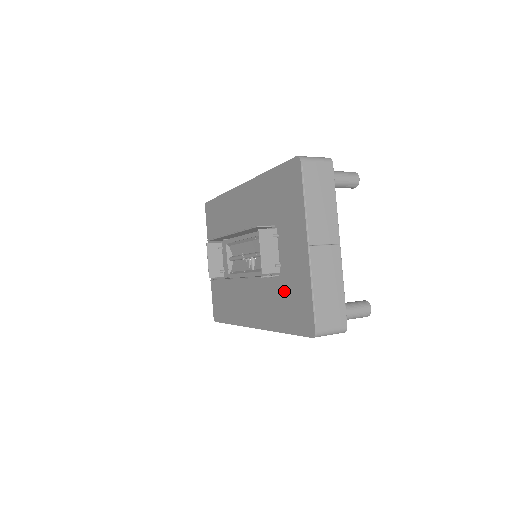
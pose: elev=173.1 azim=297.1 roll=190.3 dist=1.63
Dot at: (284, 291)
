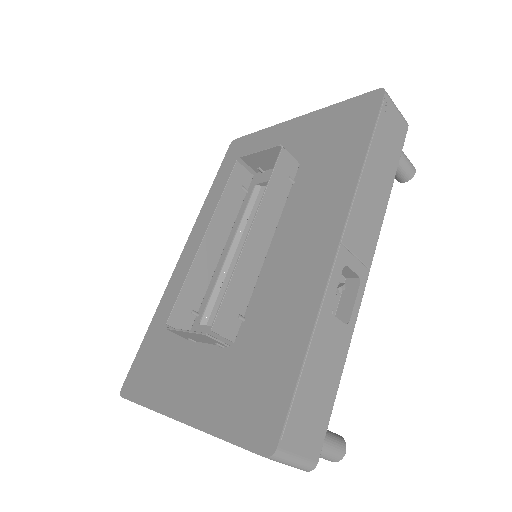
Dot at: (319, 153)
